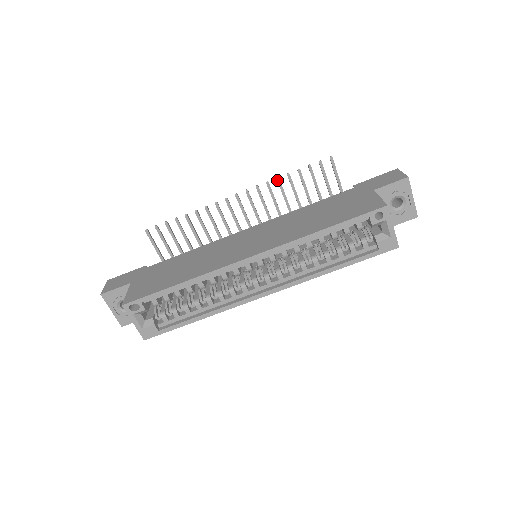
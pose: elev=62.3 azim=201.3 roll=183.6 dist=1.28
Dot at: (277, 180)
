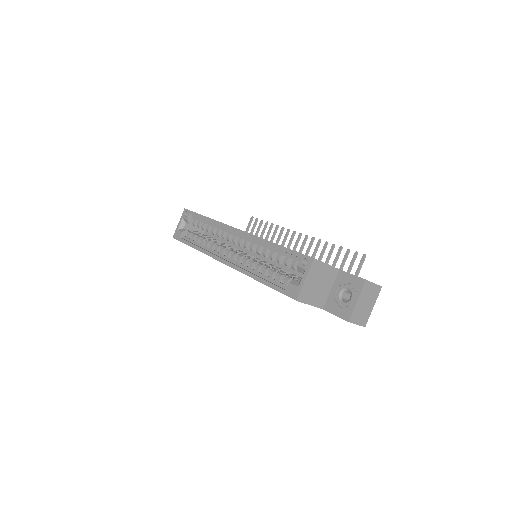
Dot at: (325, 243)
